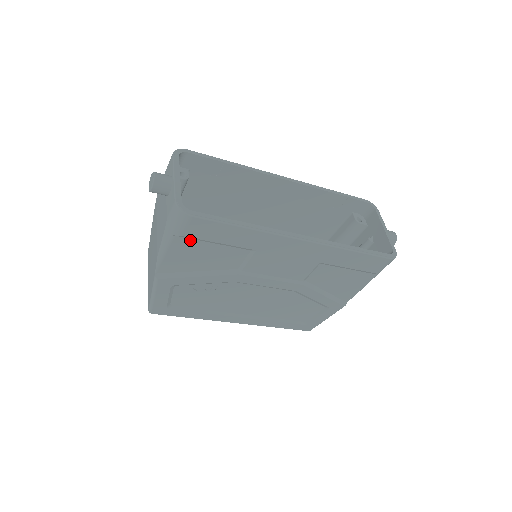
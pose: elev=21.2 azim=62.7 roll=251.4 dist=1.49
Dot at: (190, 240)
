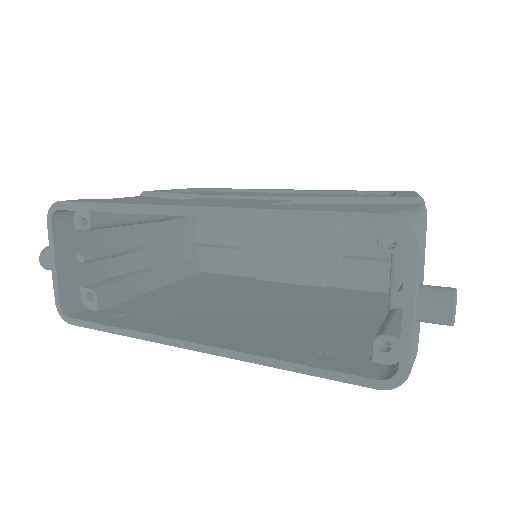
Dot at: occluded
